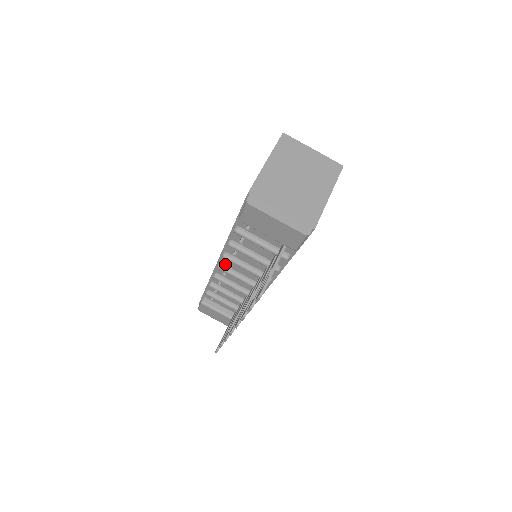
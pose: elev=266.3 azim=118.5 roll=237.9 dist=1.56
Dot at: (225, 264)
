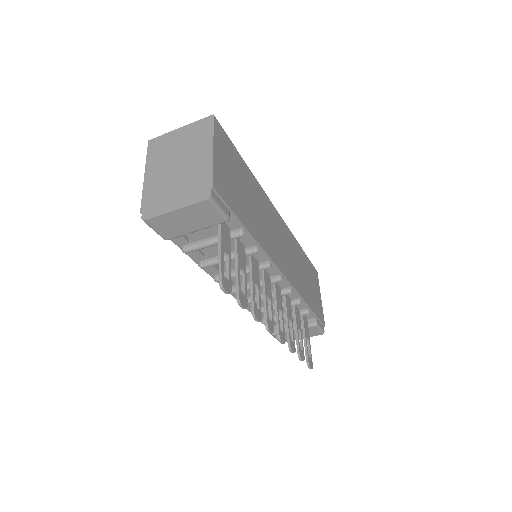
Dot at: occluded
